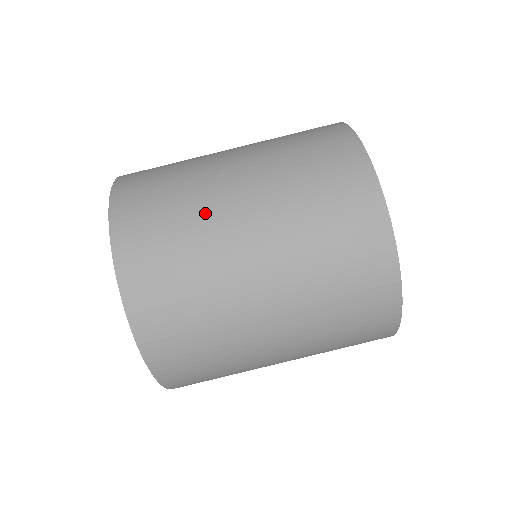
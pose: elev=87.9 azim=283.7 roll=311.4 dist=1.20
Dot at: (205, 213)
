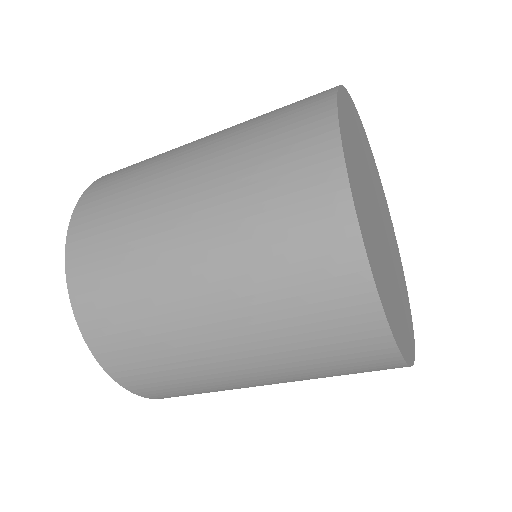
Dot at: (154, 270)
